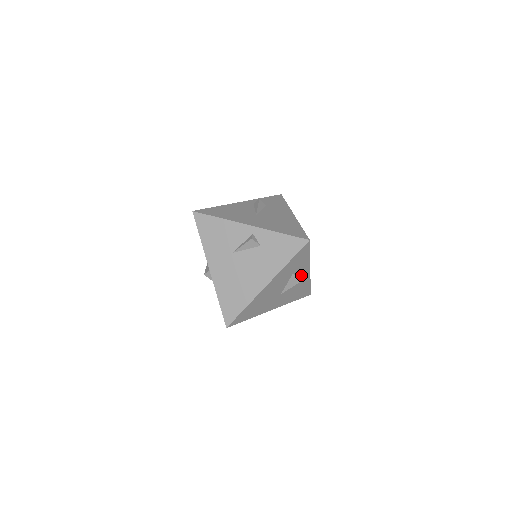
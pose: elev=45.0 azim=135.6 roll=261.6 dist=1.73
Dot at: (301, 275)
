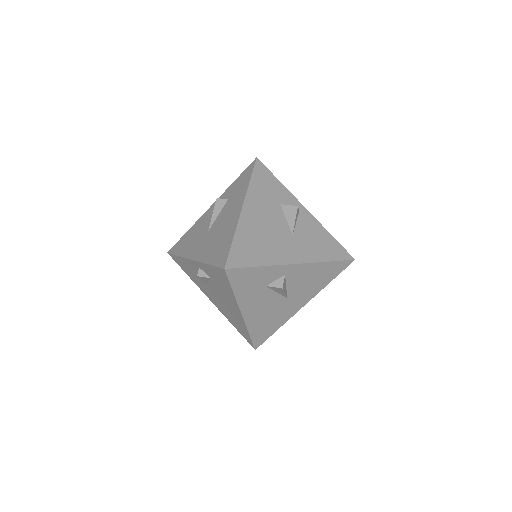
Dot at: (283, 278)
